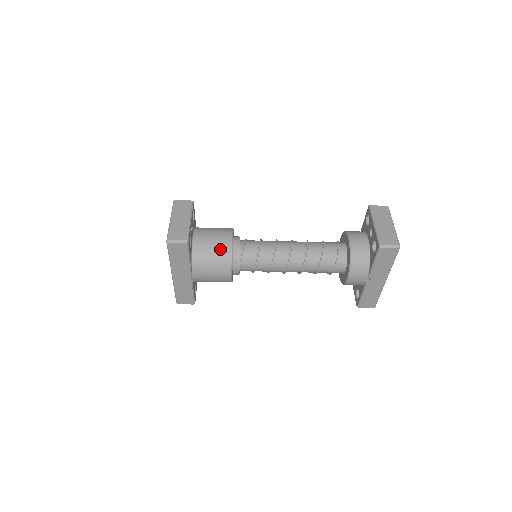
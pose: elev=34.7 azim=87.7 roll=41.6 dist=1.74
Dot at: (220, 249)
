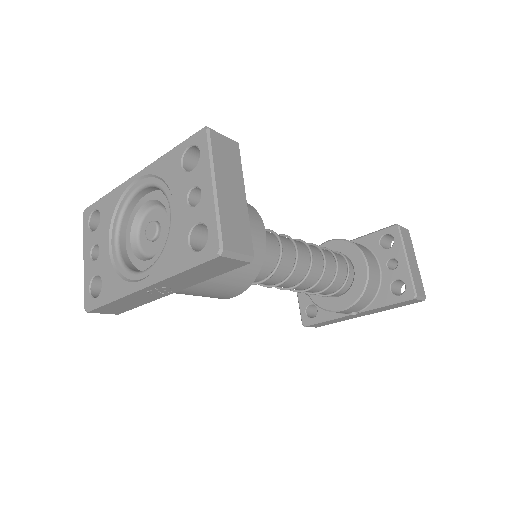
Dot at: occluded
